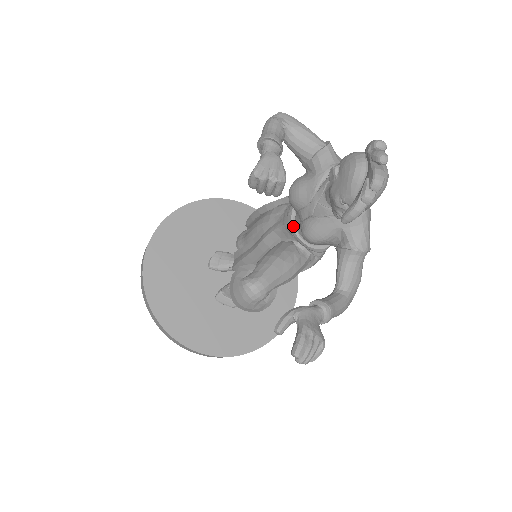
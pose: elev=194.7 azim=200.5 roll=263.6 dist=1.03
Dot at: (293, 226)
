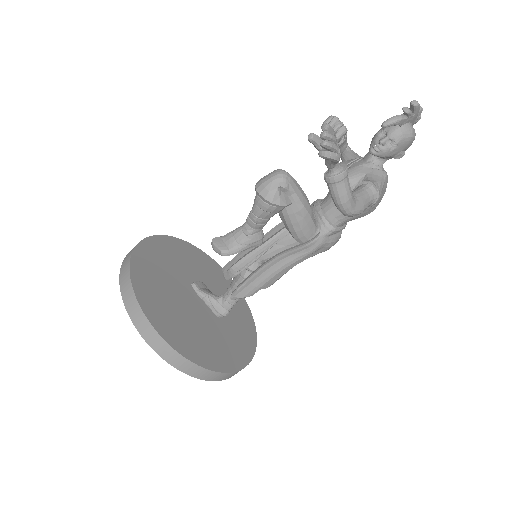
Dot at: (318, 200)
